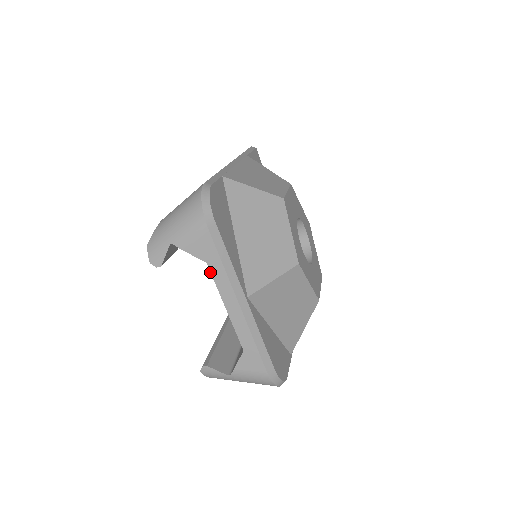
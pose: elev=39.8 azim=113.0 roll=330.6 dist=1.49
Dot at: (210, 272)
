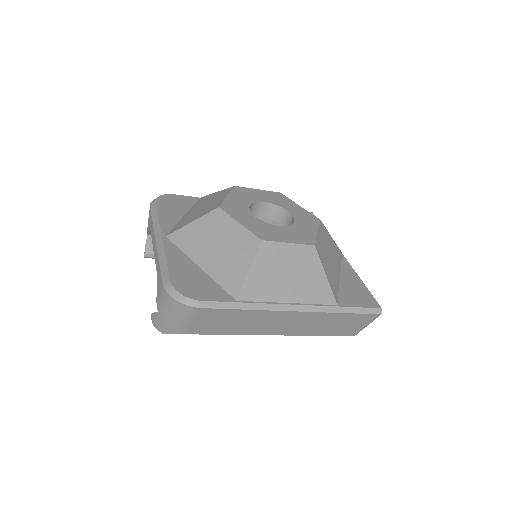
Dot at: (151, 233)
